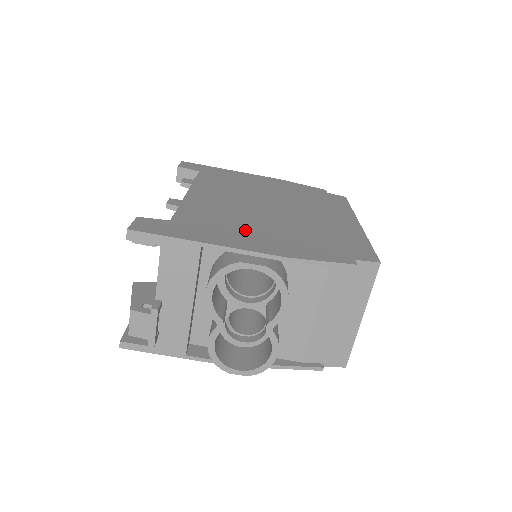
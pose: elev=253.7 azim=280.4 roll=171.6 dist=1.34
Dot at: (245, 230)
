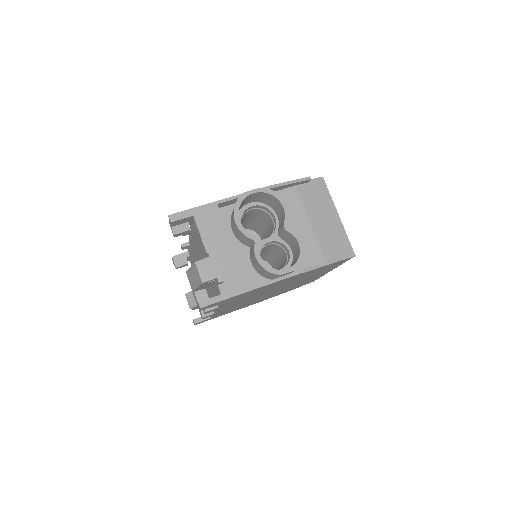
Dot at: occluded
